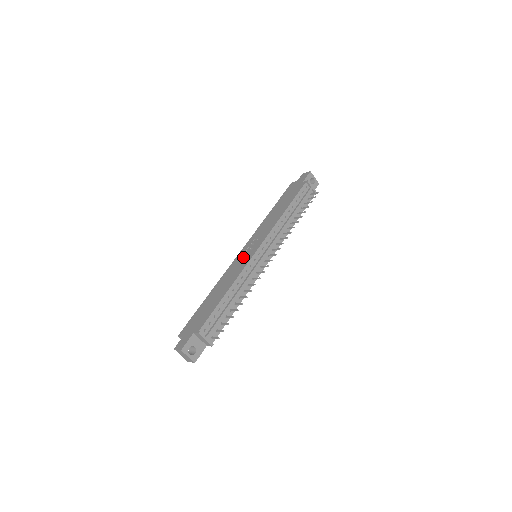
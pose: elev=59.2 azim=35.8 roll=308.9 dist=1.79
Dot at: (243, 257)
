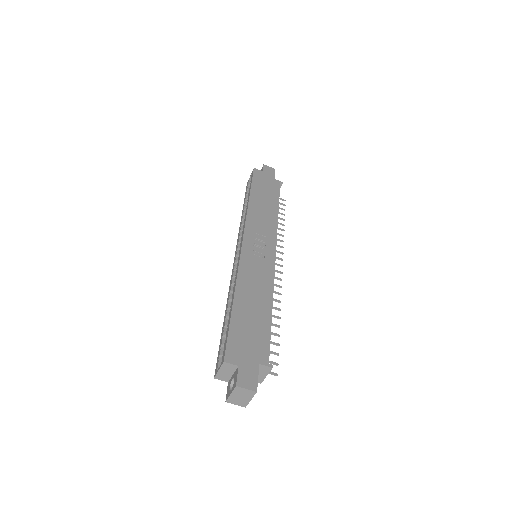
Dot at: (257, 255)
